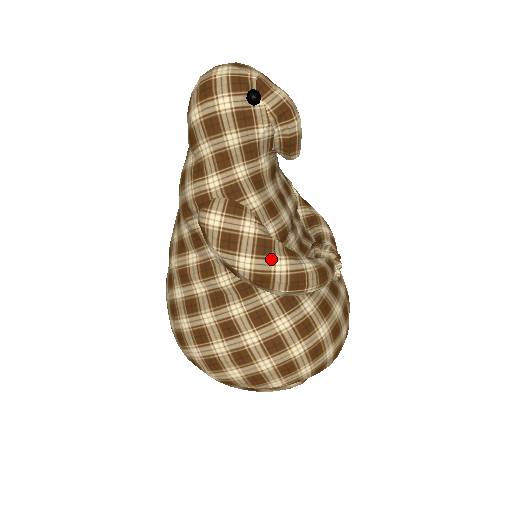
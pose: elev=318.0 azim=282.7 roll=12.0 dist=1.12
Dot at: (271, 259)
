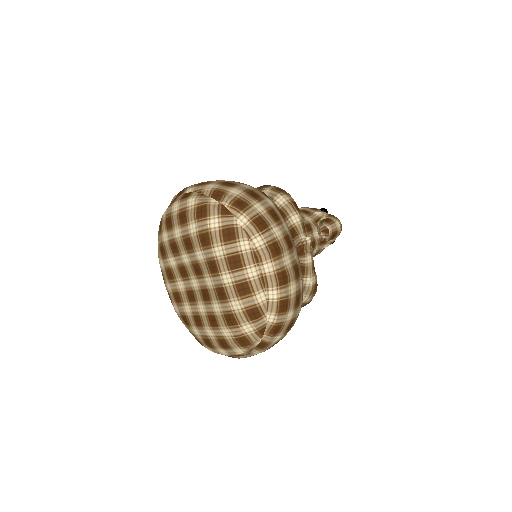
Dot at: occluded
